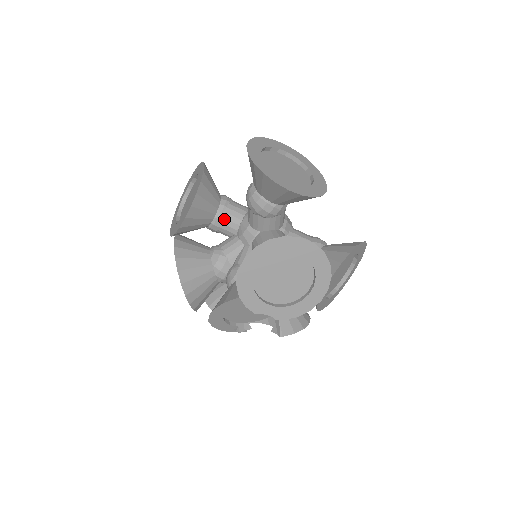
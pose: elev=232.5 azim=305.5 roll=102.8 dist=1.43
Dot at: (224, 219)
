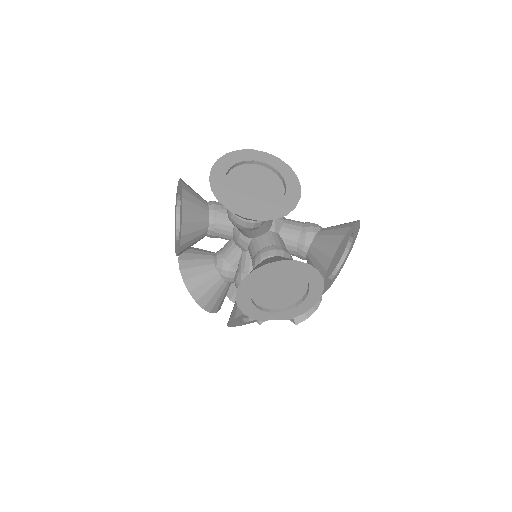
Dot at: (217, 229)
